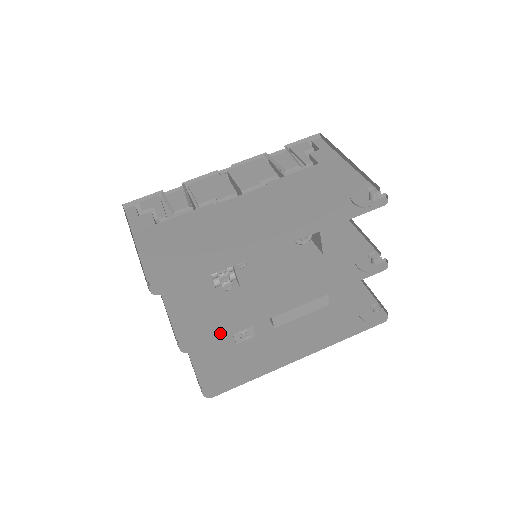
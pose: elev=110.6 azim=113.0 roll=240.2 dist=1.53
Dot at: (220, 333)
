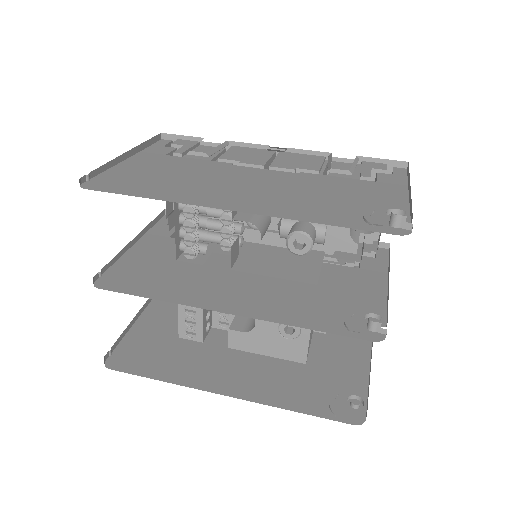
Dot at: (142, 291)
